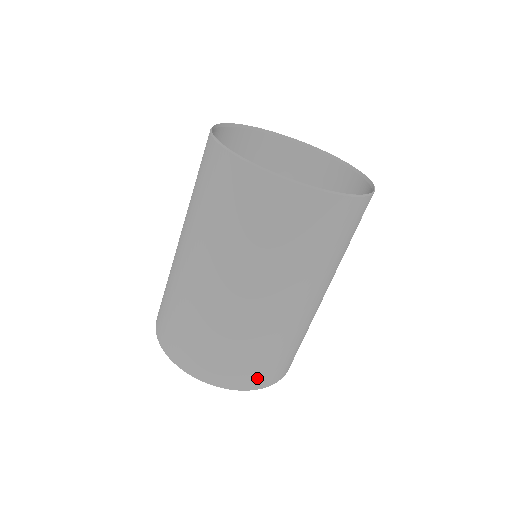
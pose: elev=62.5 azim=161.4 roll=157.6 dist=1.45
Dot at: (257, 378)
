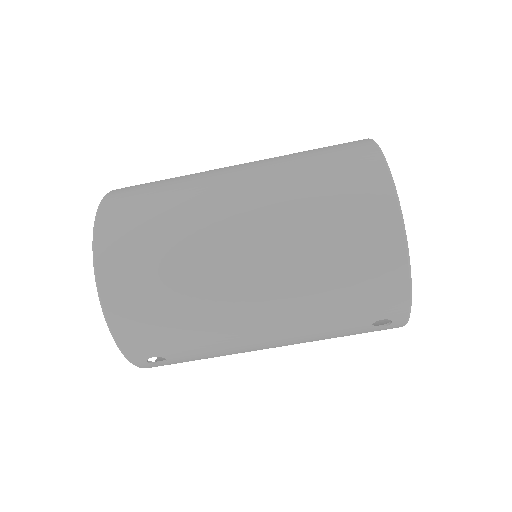
Dot at: (125, 308)
